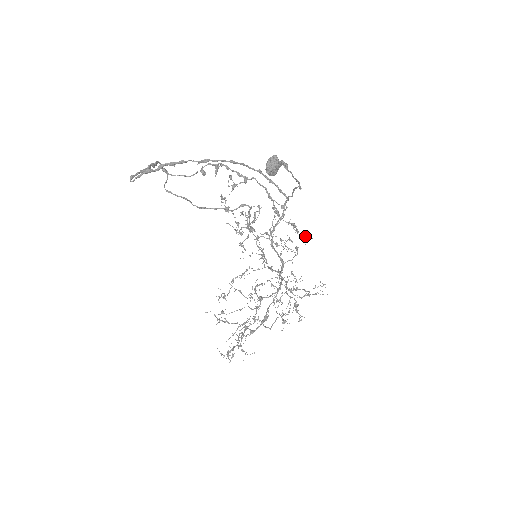
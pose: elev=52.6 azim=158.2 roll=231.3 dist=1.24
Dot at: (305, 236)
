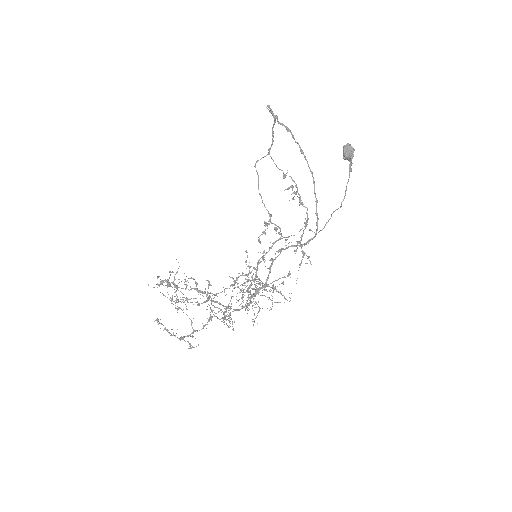
Dot at: (308, 258)
